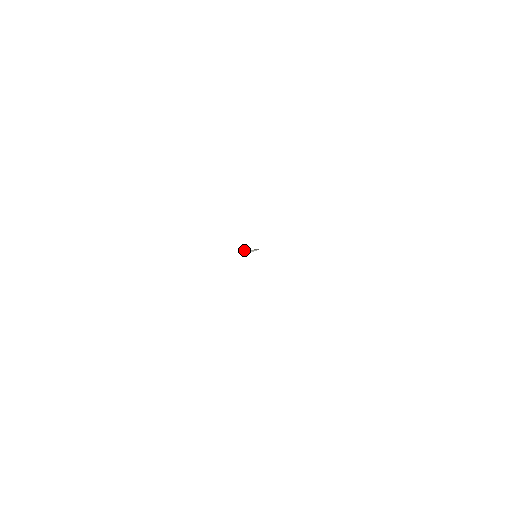
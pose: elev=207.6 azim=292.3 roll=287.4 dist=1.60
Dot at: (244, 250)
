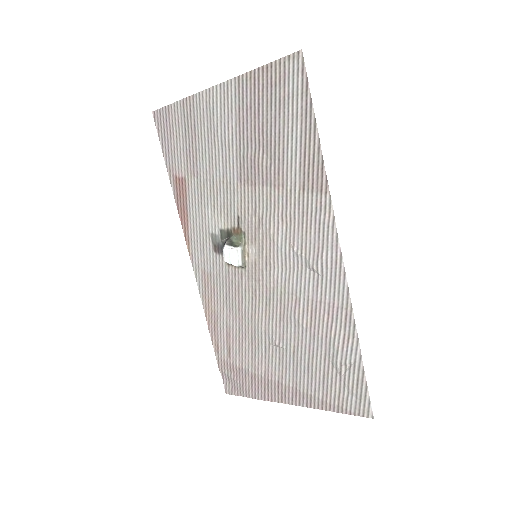
Dot at: (235, 247)
